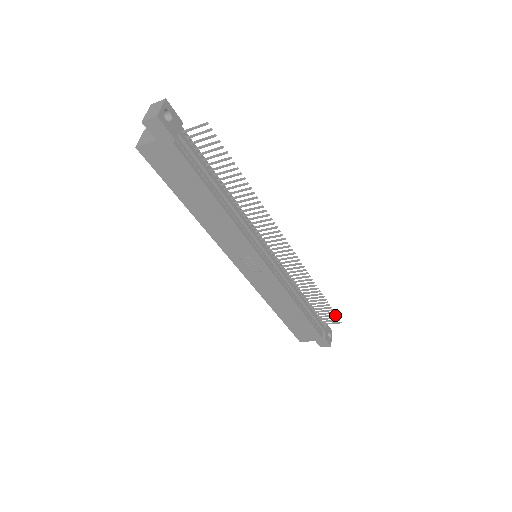
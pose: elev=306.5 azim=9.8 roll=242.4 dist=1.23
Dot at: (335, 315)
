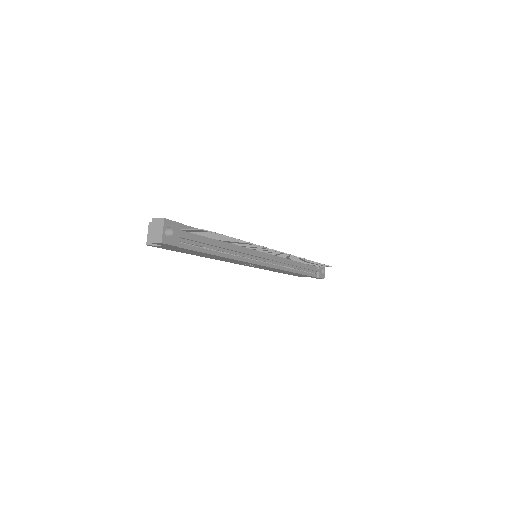
Dot at: occluded
